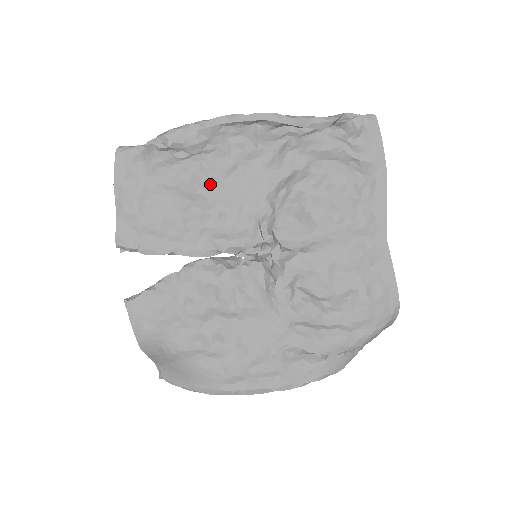
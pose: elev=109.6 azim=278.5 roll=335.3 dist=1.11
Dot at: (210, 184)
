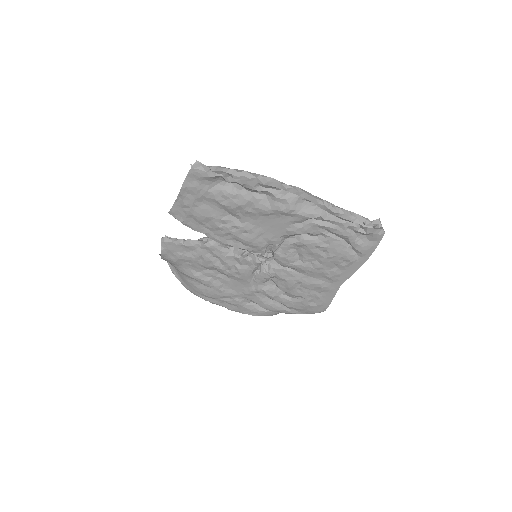
Dot at: (248, 214)
